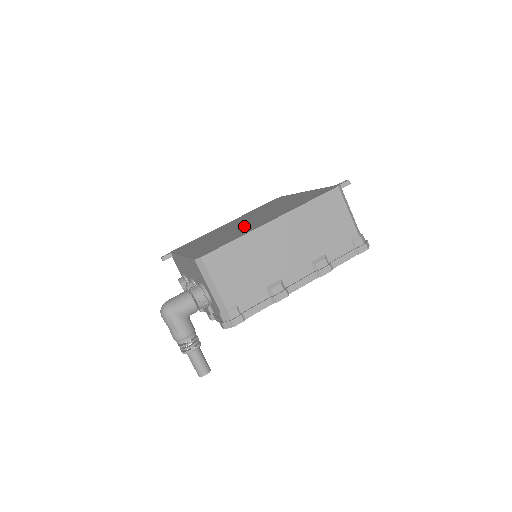
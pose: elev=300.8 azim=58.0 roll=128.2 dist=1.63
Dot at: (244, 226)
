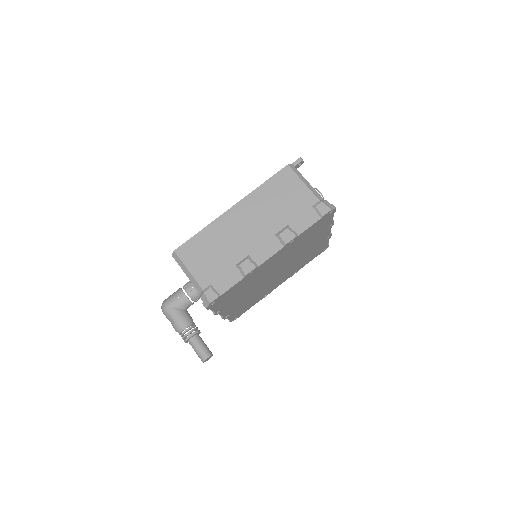
Dot at: occluded
